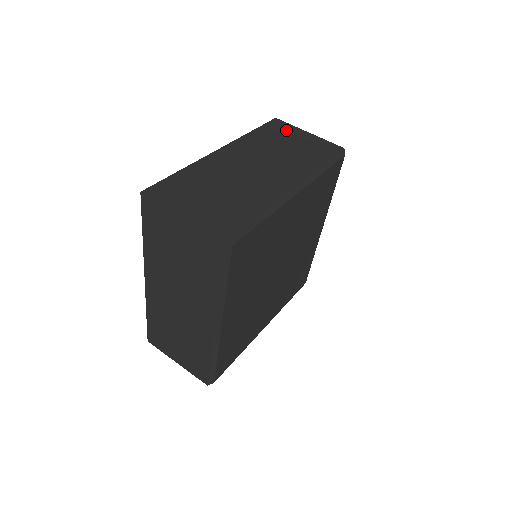
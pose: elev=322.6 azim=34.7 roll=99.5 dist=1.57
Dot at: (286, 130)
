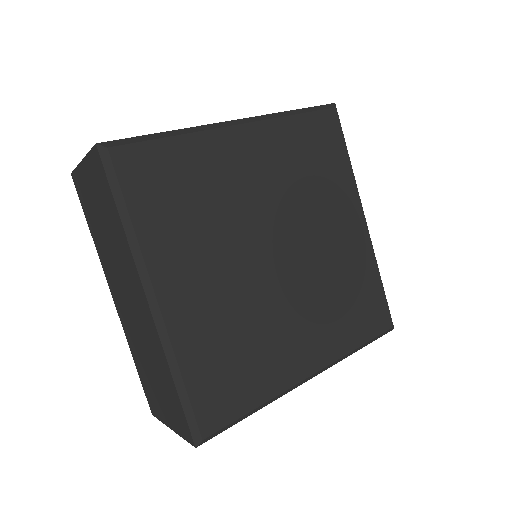
Dot at: occluded
